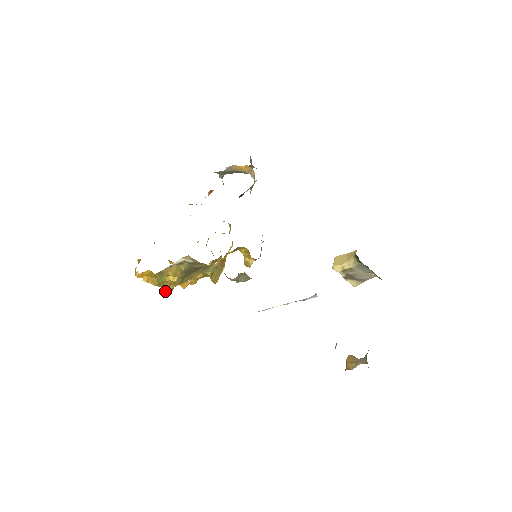
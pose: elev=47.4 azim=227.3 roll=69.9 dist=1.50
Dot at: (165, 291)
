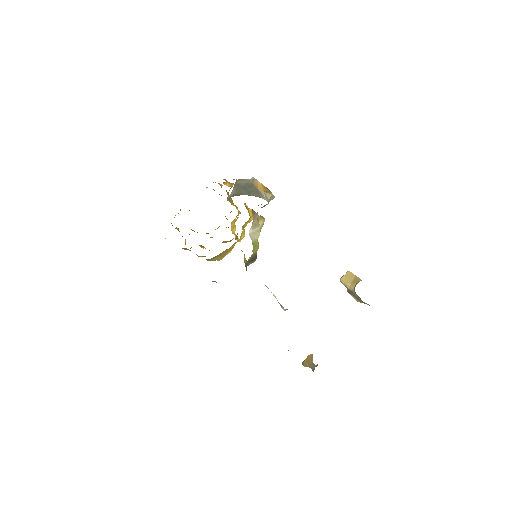
Dot at: occluded
